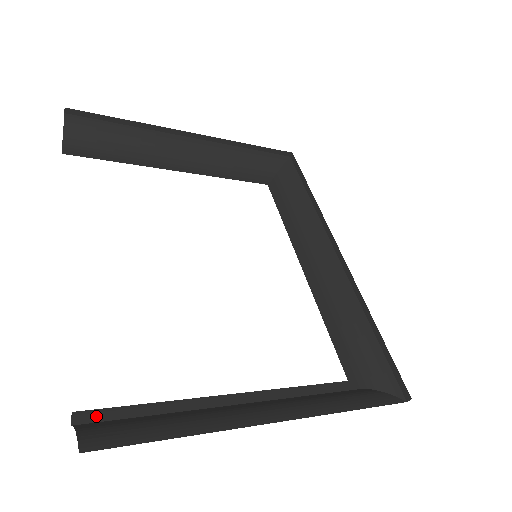
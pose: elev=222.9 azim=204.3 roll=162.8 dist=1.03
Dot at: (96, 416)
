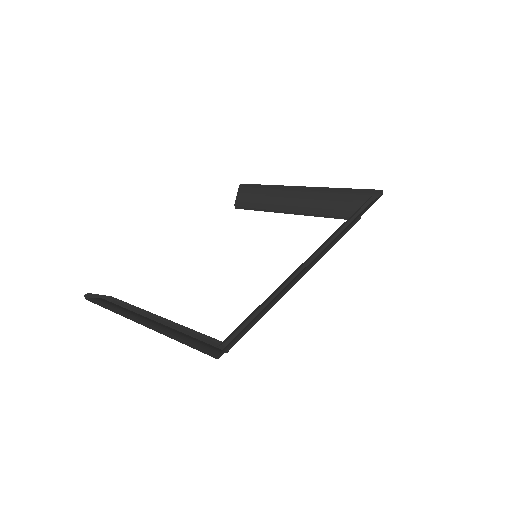
Dot at: (118, 303)
